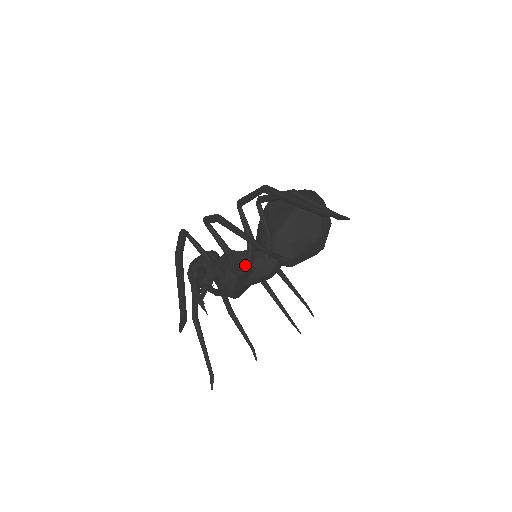
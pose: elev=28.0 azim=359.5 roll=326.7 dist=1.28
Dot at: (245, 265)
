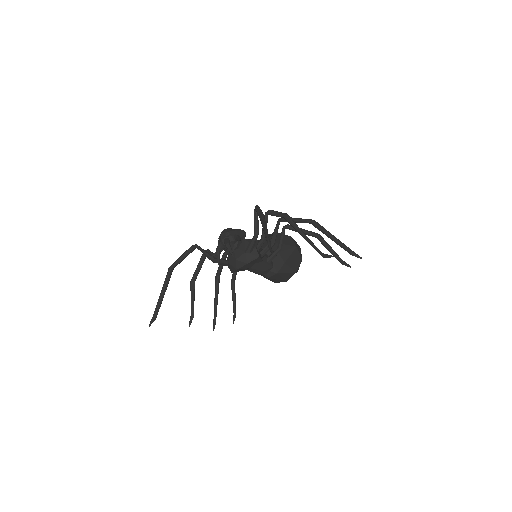
Dot at: (260, 254)
